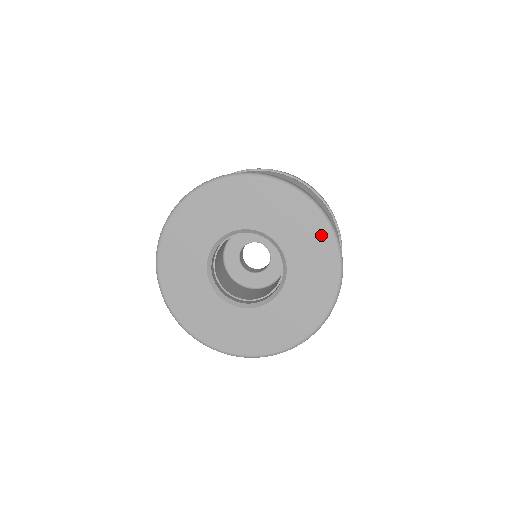
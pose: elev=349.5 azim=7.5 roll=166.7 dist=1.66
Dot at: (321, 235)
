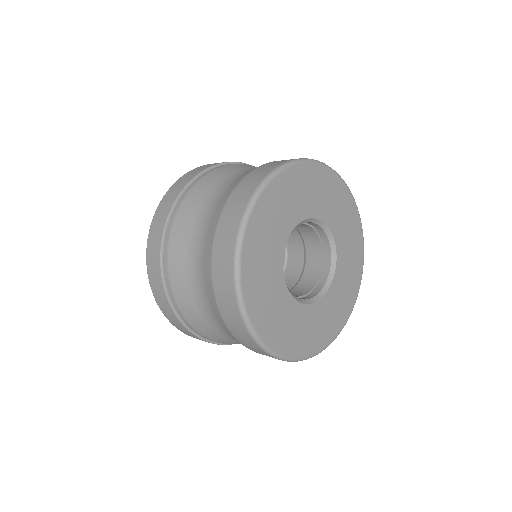
Dot at: (341, 192)
